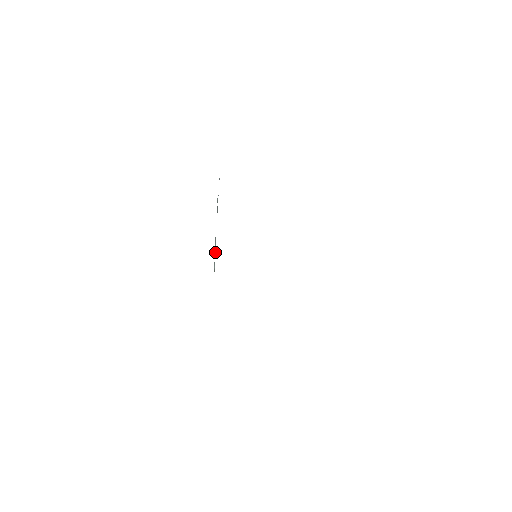
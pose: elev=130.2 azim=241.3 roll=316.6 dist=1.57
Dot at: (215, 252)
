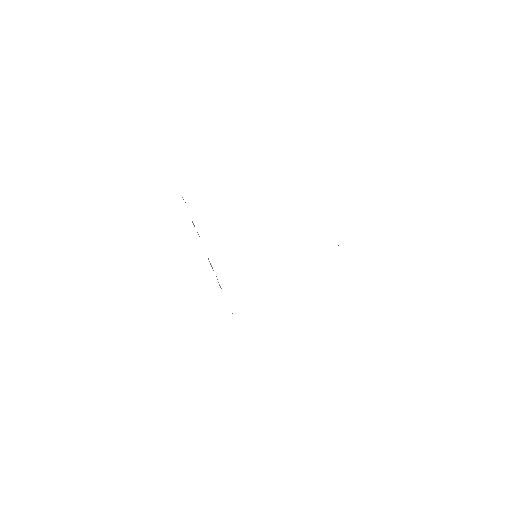
Dot at: occluded
